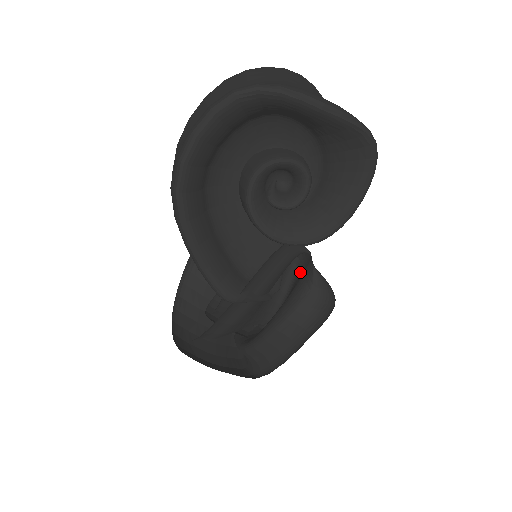
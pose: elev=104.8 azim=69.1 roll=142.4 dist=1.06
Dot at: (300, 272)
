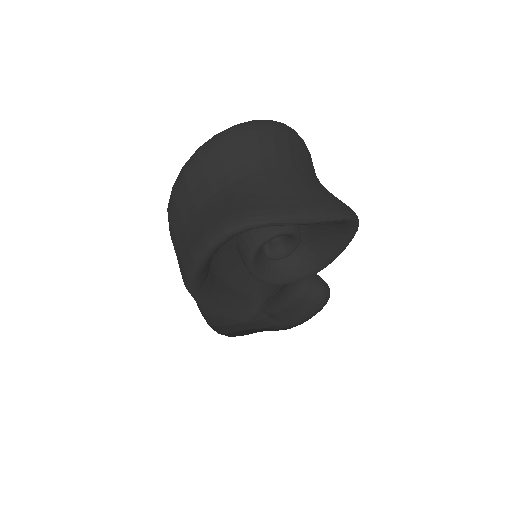
Dot at: occluded
